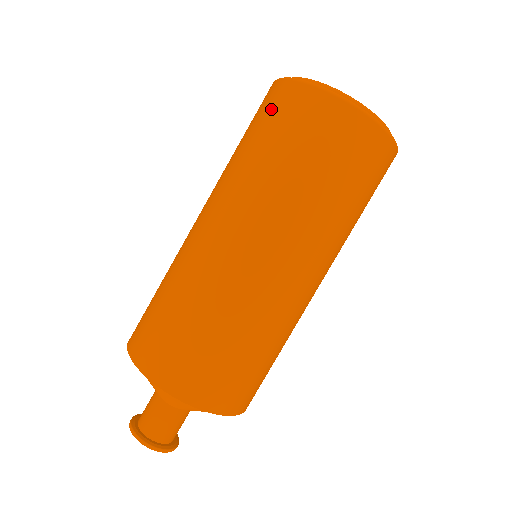
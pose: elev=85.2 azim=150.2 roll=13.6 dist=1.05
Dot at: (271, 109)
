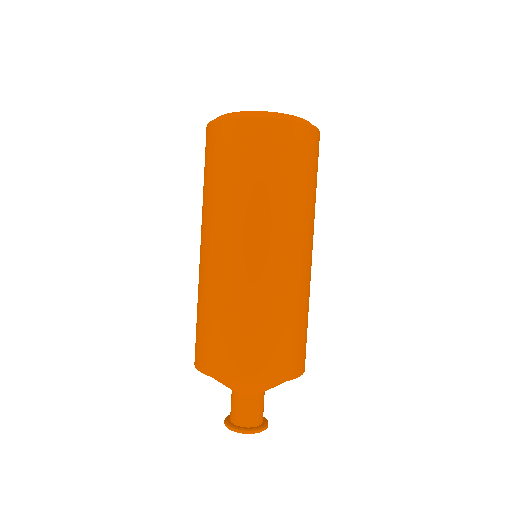
Dot at: (270, 146)
